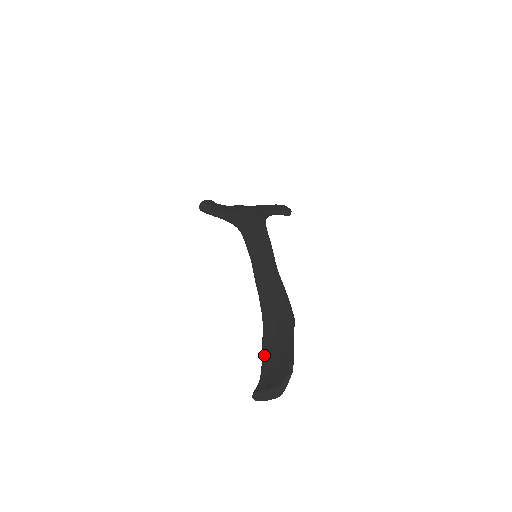
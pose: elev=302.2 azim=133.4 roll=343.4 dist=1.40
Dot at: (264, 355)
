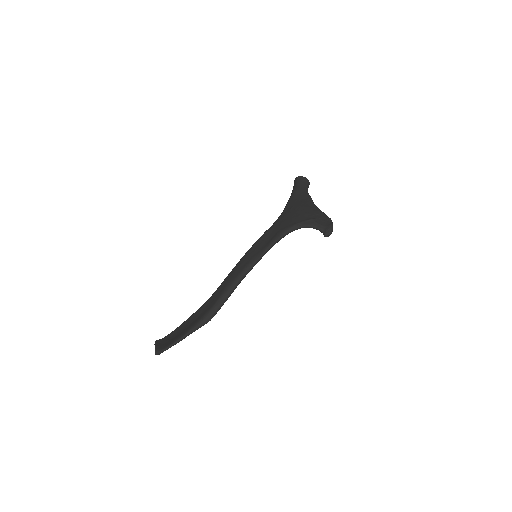
Dot at: (179, 326)
